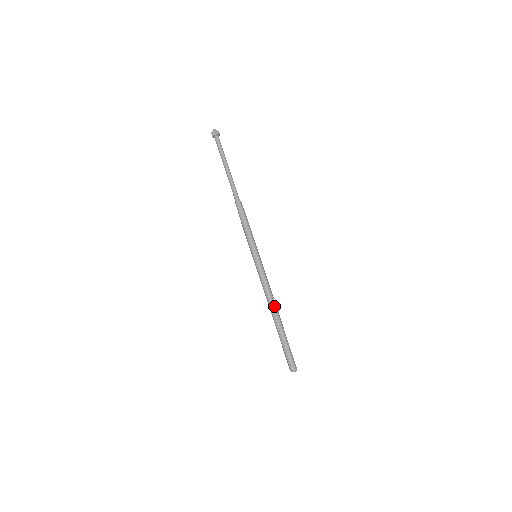
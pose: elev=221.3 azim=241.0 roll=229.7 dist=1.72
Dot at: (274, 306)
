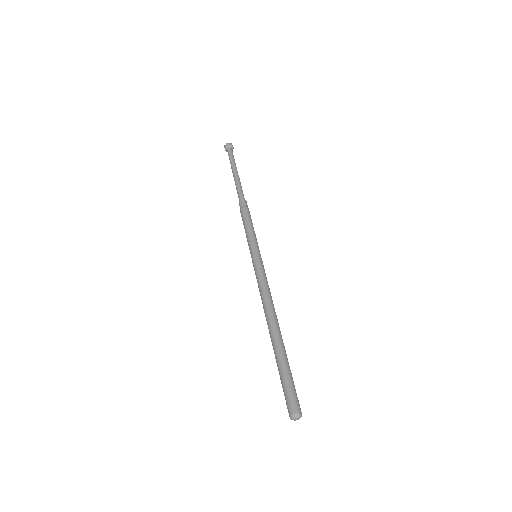
Dot at: (268, 315)
